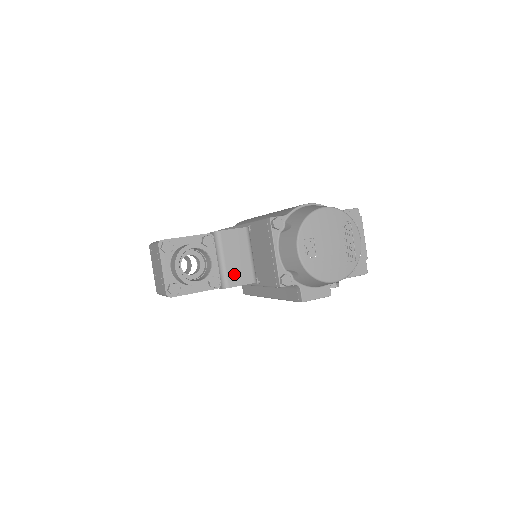
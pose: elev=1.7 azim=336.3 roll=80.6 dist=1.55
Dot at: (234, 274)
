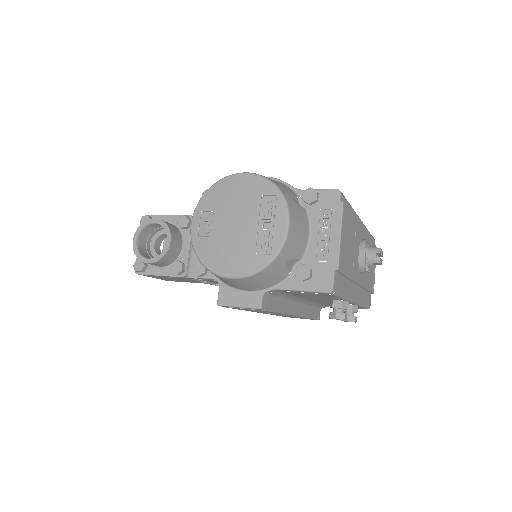
Dot at: occluded
